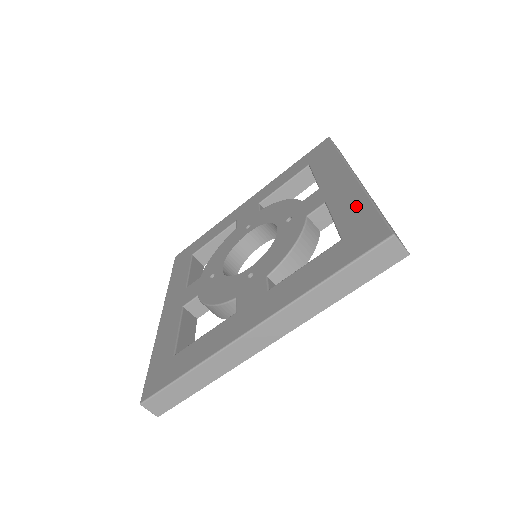
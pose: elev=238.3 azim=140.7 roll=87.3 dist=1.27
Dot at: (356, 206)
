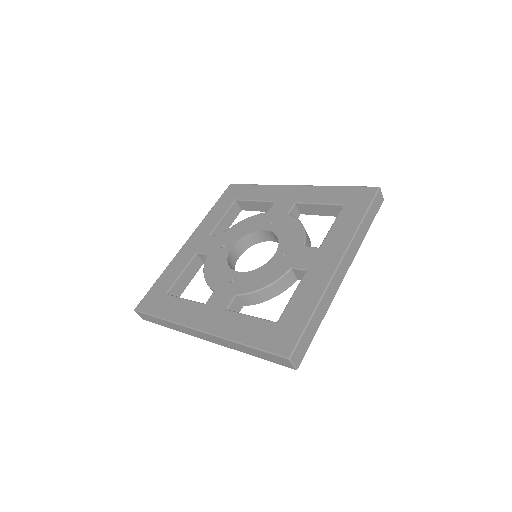
Dot at: (329, 192)
